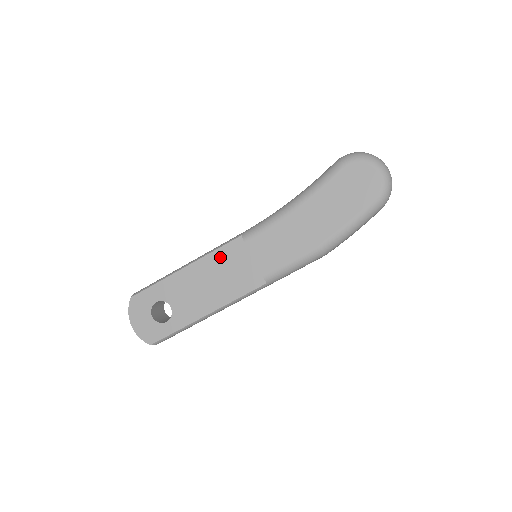
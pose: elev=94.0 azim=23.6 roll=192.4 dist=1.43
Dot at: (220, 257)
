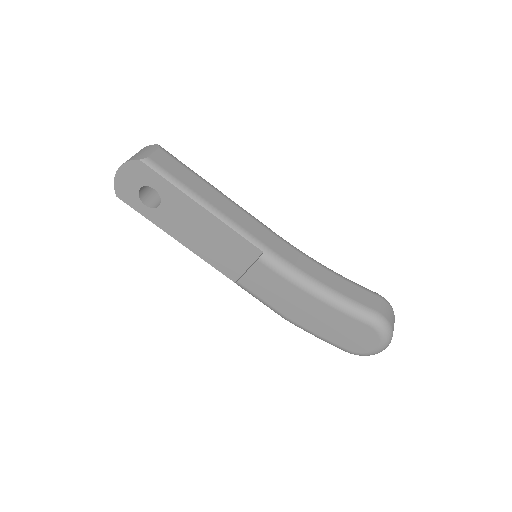
Dot at: (232, 238)
